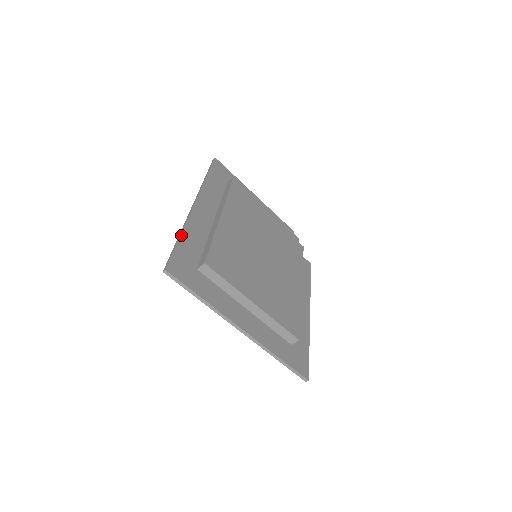
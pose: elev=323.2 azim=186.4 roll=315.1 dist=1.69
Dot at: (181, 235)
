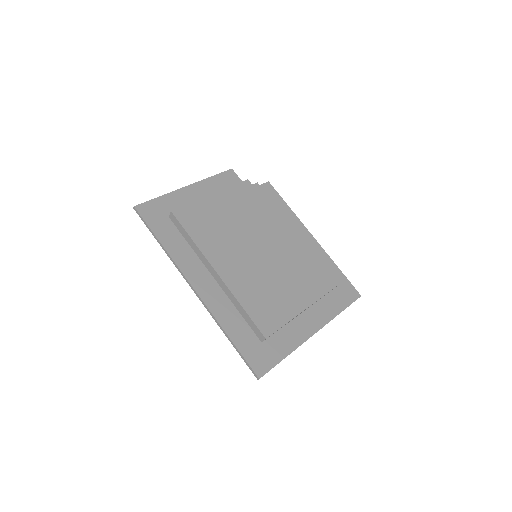
Dot at: (228, 336)
